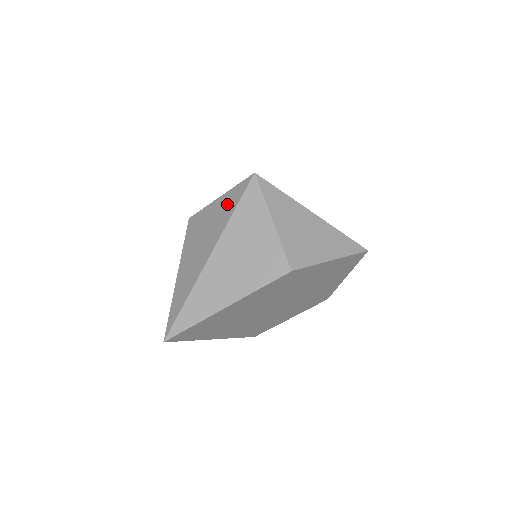
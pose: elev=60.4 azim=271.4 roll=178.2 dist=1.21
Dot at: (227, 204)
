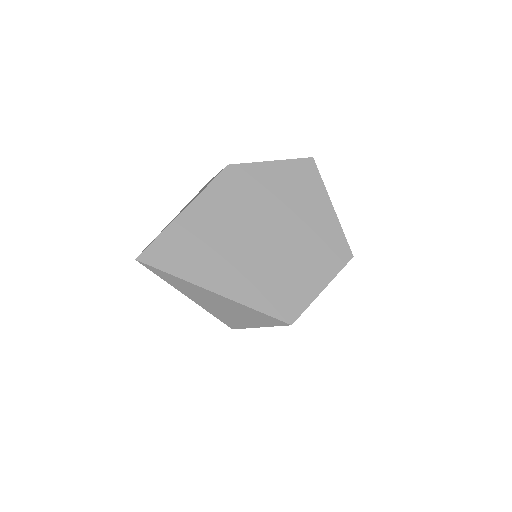
Dot at: occluded
